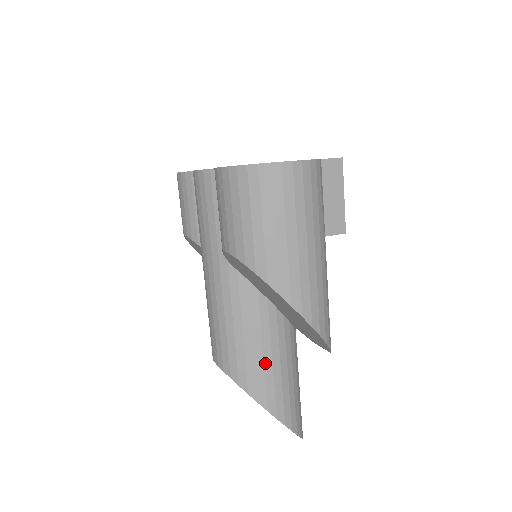
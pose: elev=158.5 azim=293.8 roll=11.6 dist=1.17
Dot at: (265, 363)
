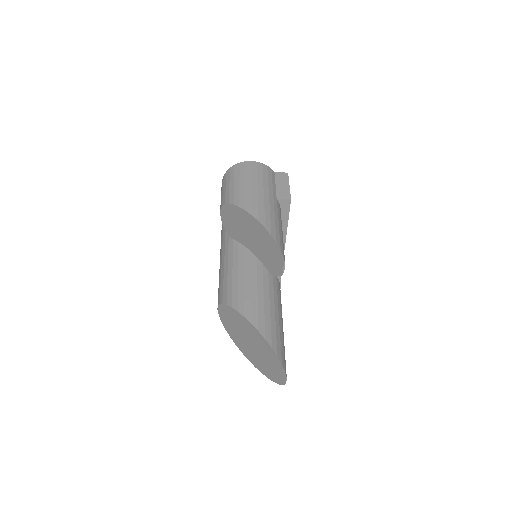
Dot at: (245, 286)
